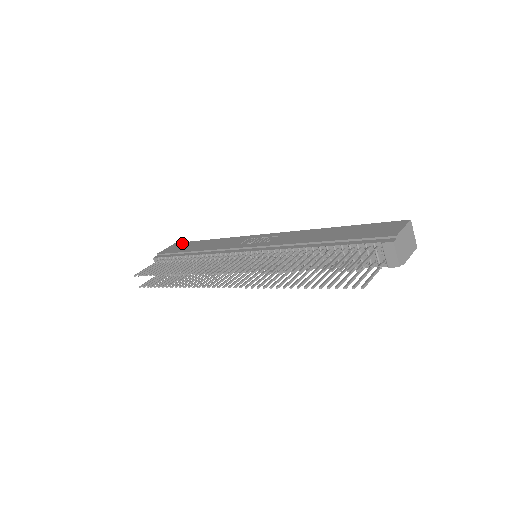
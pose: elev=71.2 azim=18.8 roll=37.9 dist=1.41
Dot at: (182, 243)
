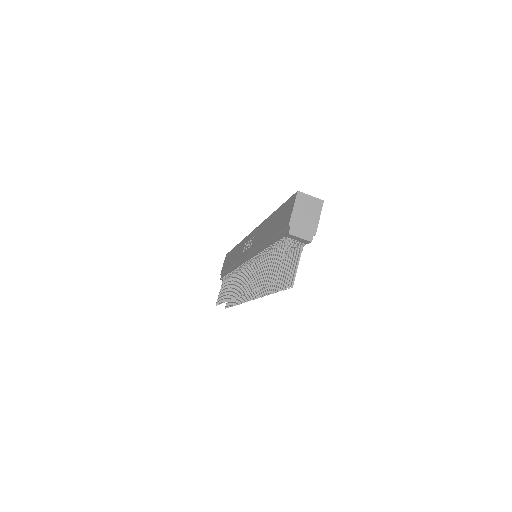
Dot at: (227, 255)
